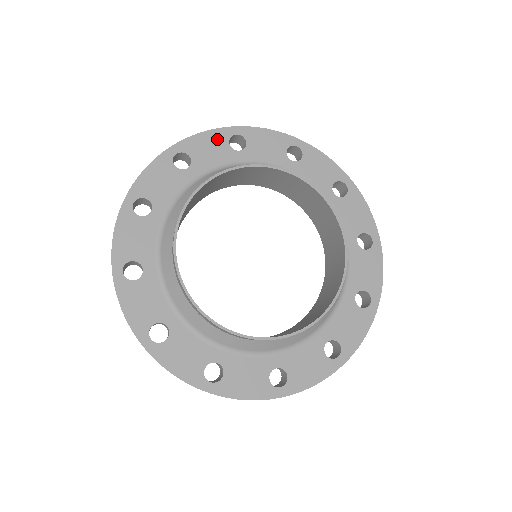
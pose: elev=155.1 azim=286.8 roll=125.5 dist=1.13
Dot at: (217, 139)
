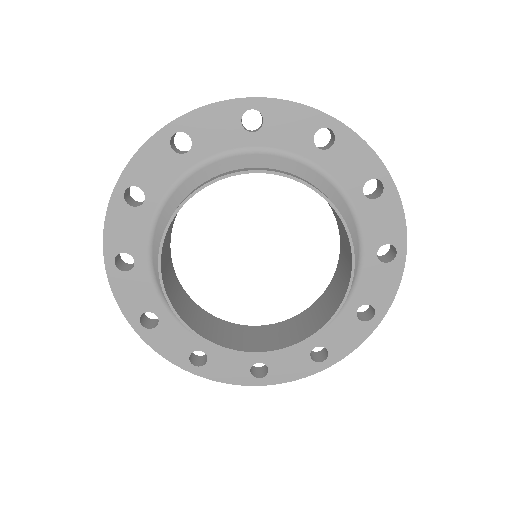
Dot at: (226, 115)
